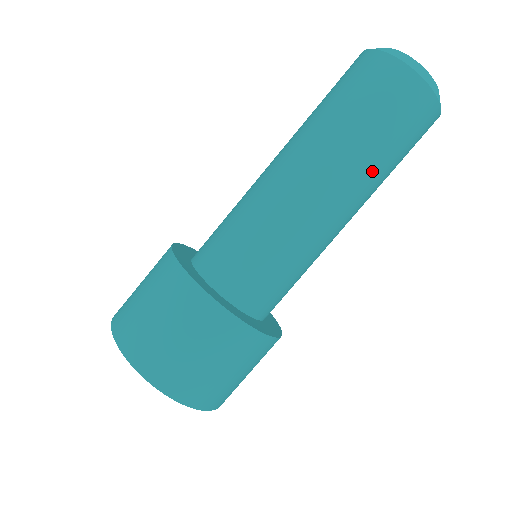
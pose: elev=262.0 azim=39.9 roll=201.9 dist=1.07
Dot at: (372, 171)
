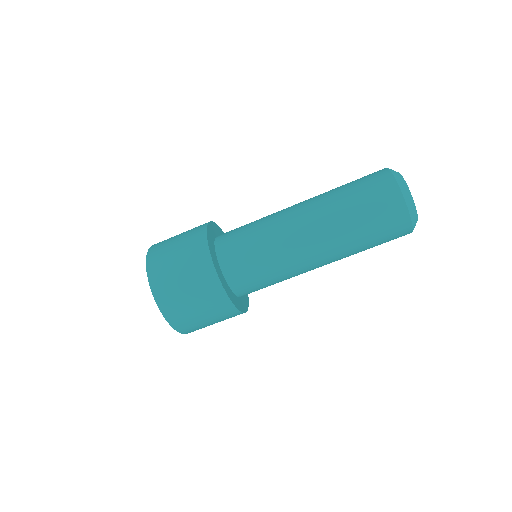
Dot at: (348, 240)
